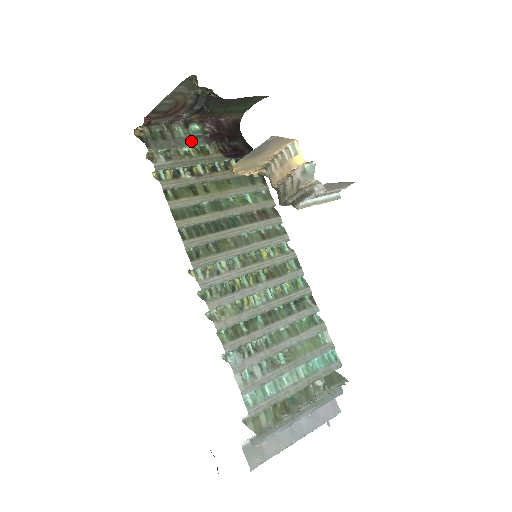
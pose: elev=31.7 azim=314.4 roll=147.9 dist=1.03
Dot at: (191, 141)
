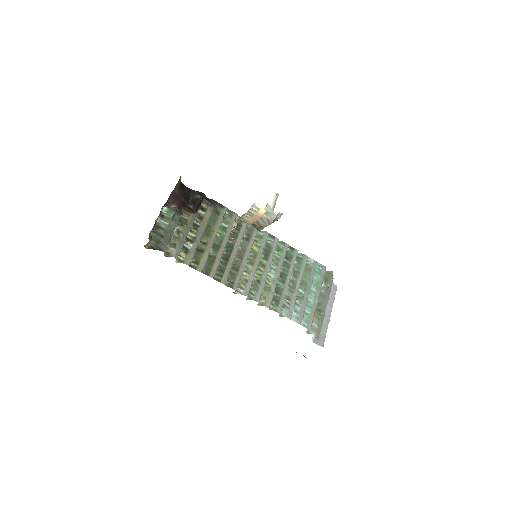
Dot at: (174, 223)
